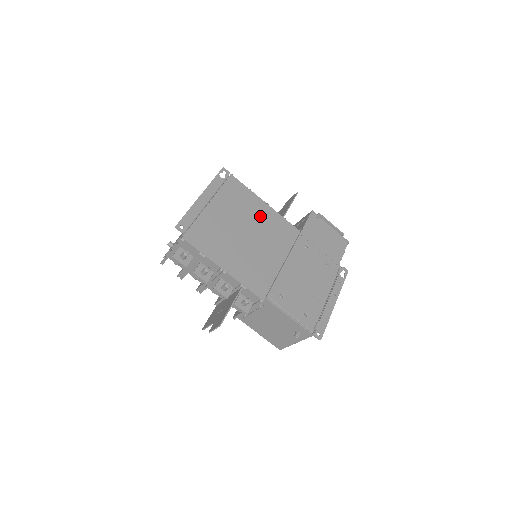
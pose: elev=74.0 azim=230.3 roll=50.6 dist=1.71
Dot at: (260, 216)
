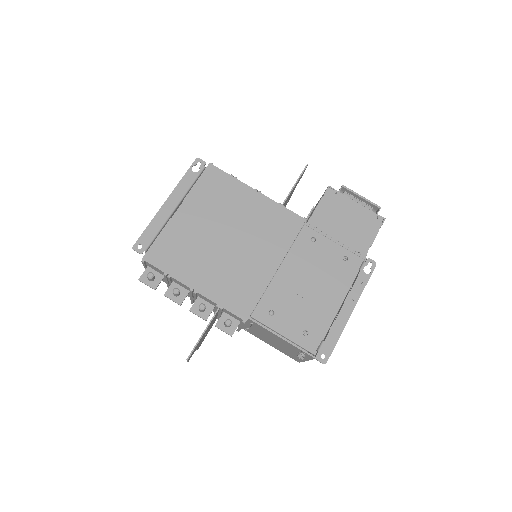
Dot at: (248, 210)
